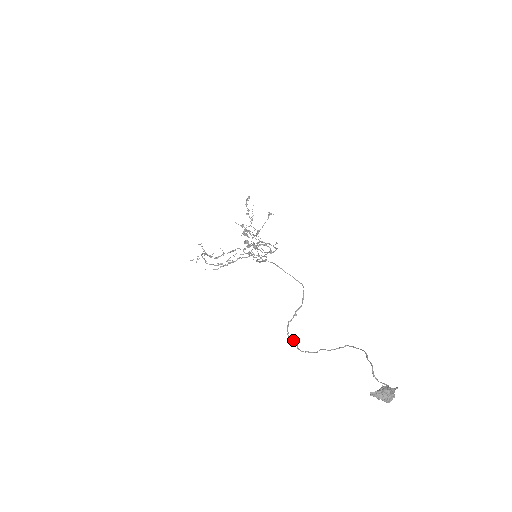
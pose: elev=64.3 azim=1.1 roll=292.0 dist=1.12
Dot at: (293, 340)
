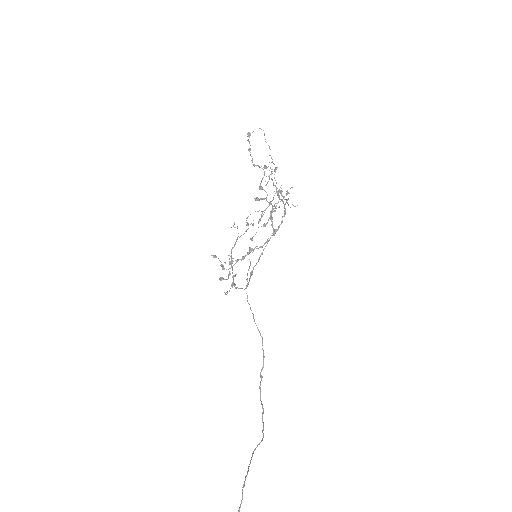
Dot at: (262, 407)
